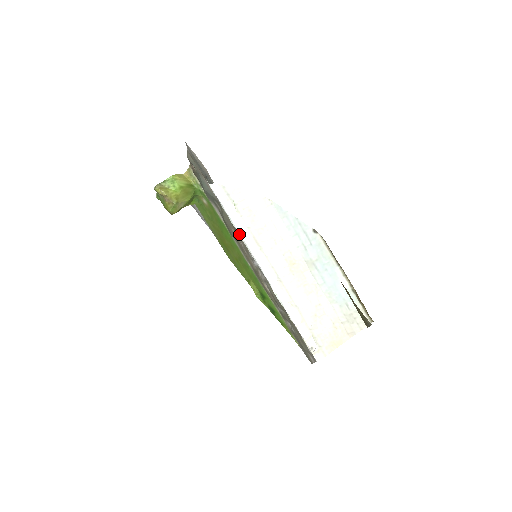
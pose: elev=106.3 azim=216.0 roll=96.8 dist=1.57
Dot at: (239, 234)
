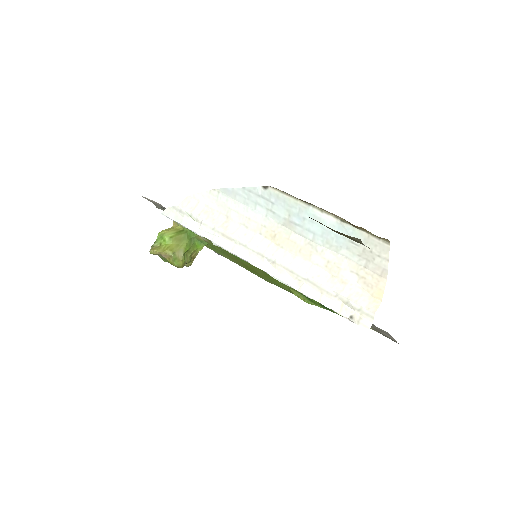
Dot at: occluded
